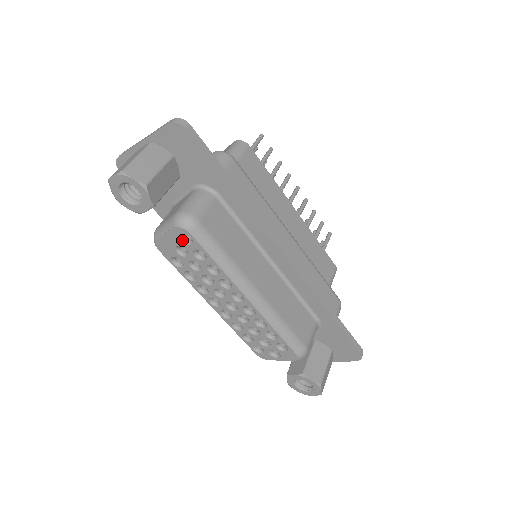
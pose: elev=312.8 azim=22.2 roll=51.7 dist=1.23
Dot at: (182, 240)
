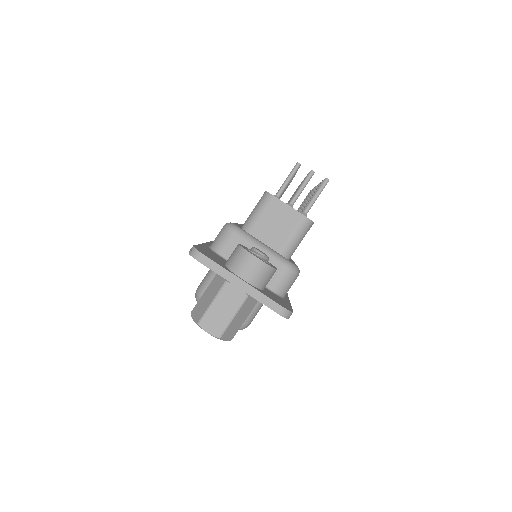
Dot at: occluded
